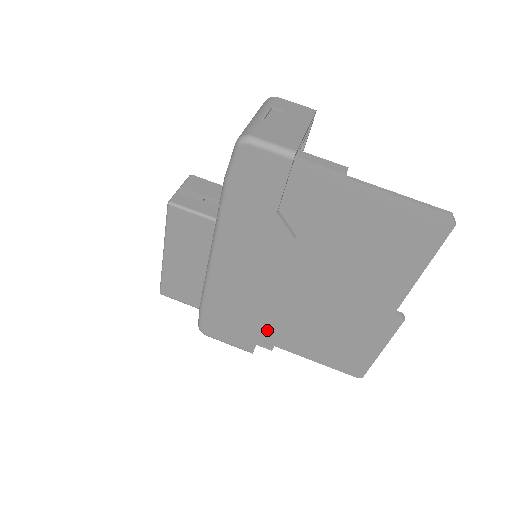
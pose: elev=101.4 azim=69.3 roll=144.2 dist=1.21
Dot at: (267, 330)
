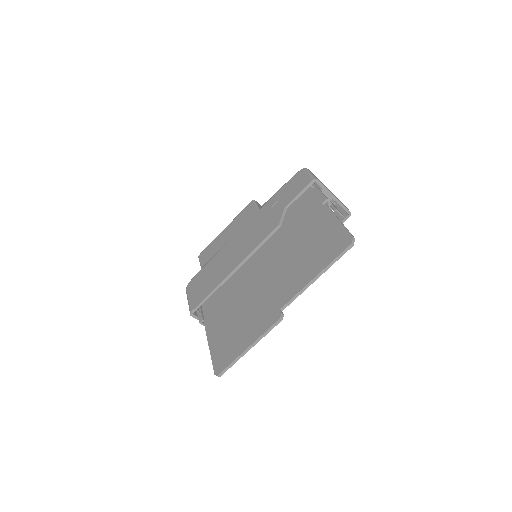
Dot at: (213, 305)
